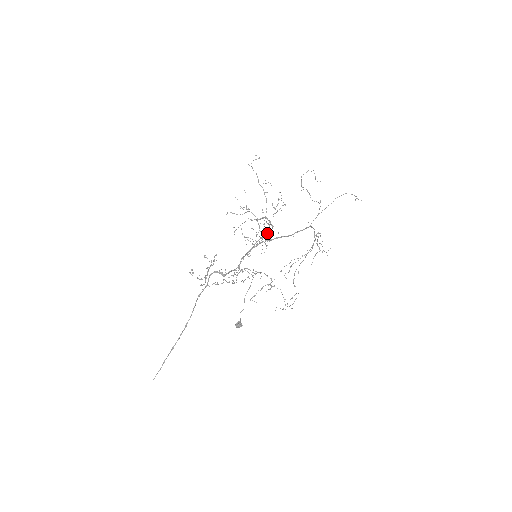
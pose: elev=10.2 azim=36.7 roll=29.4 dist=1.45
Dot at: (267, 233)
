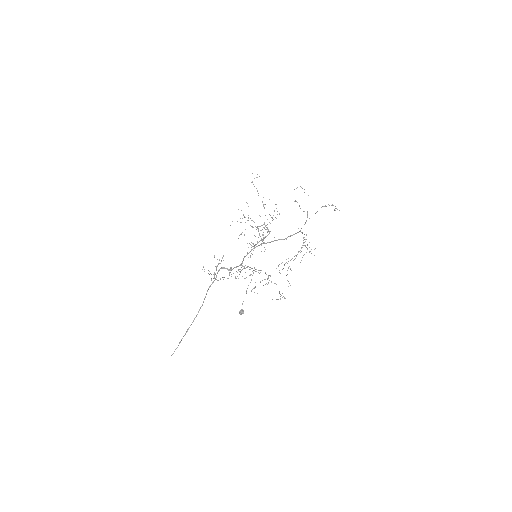
Dot at: (265, 237)
